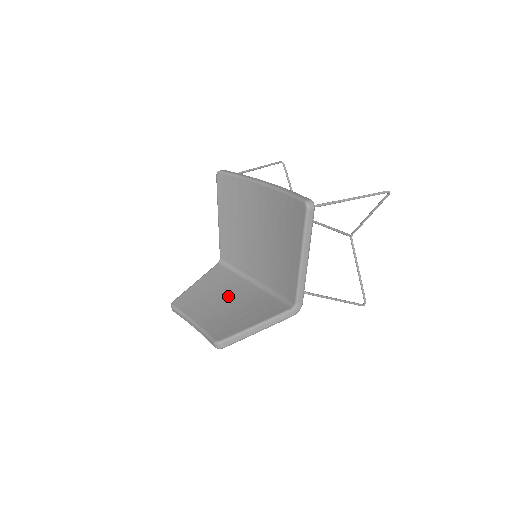
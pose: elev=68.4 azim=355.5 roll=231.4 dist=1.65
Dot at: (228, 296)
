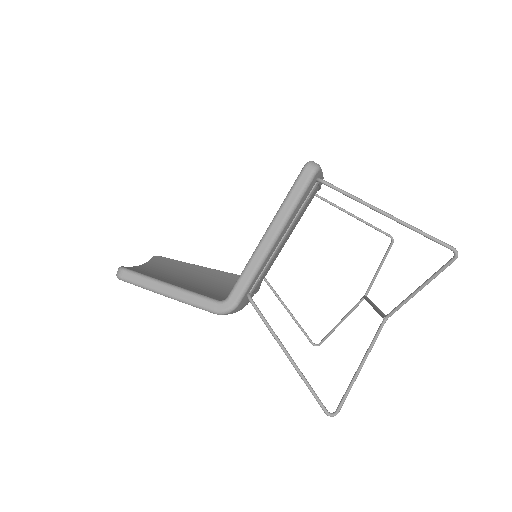
Dot at: (200, 280)
